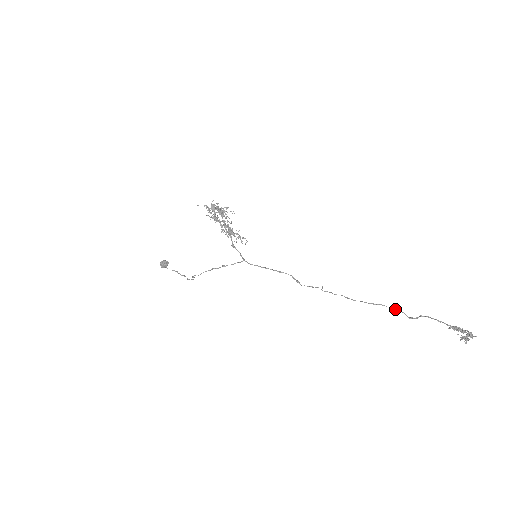
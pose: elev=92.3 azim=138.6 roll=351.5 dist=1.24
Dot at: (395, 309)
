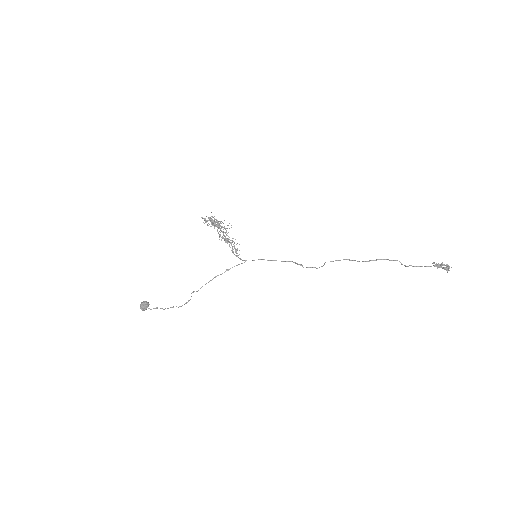
Dot at: occluded
